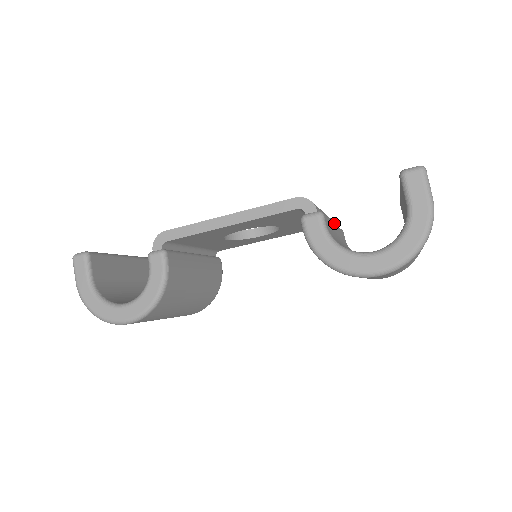
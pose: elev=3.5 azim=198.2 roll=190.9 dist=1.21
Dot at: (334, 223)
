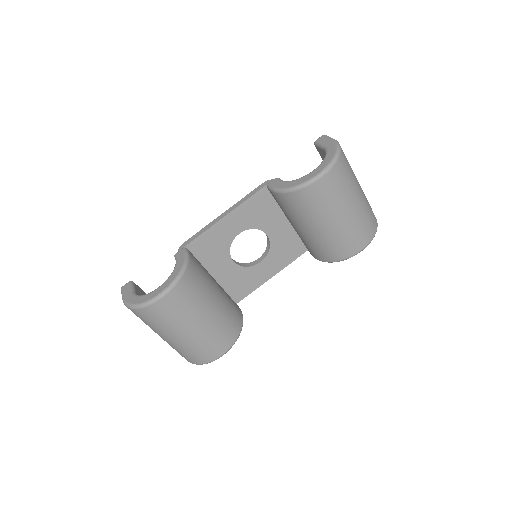
Dot at: occluded
